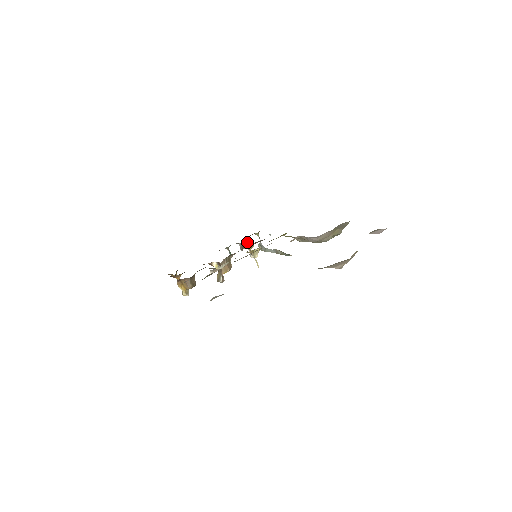
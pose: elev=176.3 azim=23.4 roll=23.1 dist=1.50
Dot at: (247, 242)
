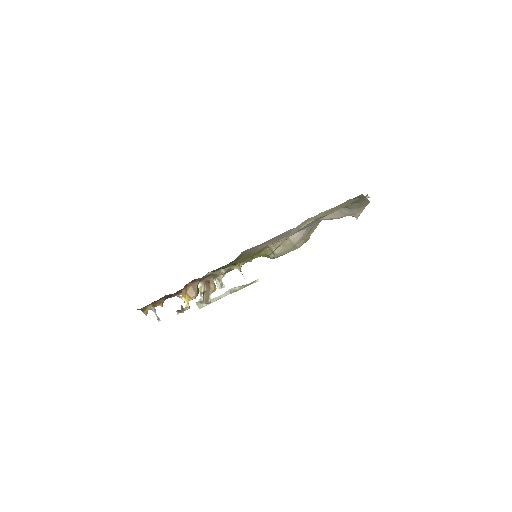
Dot at: occluded
